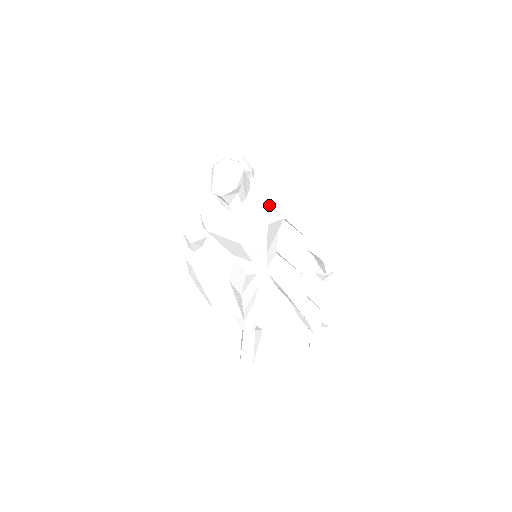
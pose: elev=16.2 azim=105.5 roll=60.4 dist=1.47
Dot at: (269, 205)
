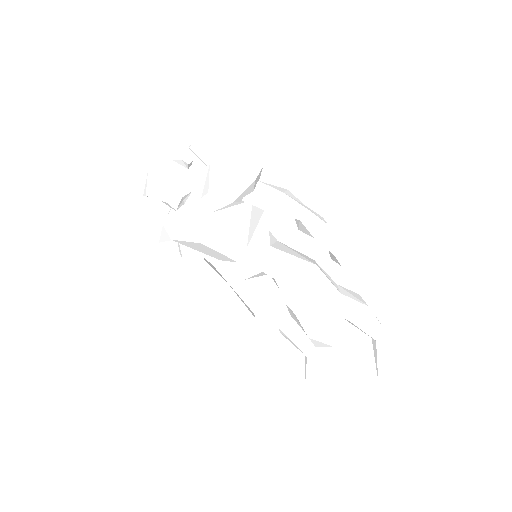
Dot at: (212, 189)
